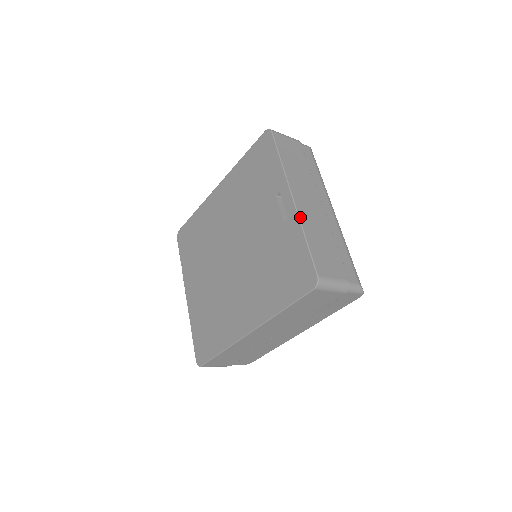
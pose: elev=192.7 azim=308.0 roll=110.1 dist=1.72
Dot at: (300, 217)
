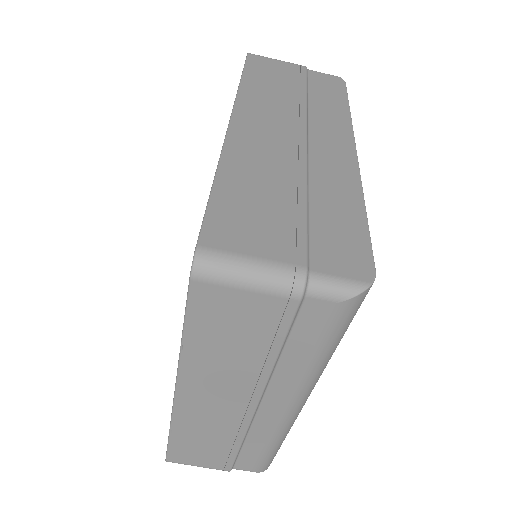
Dot at: occluded
